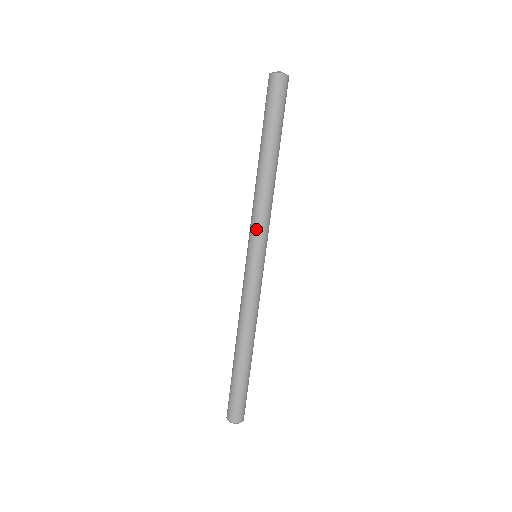
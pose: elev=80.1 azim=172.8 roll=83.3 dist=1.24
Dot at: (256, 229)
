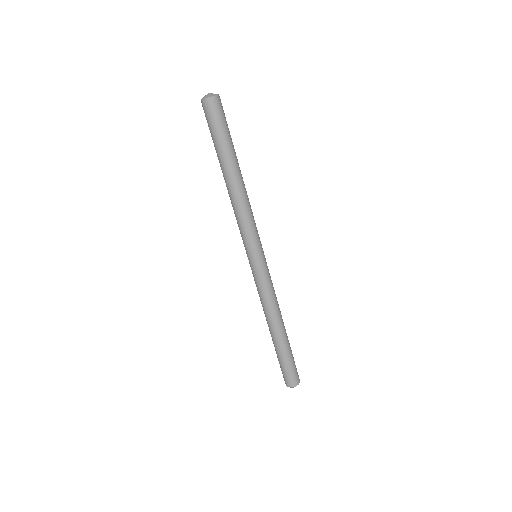
Dot at: (248, 236)
